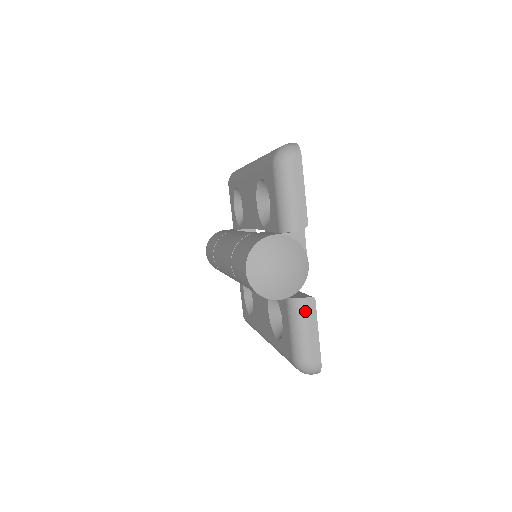
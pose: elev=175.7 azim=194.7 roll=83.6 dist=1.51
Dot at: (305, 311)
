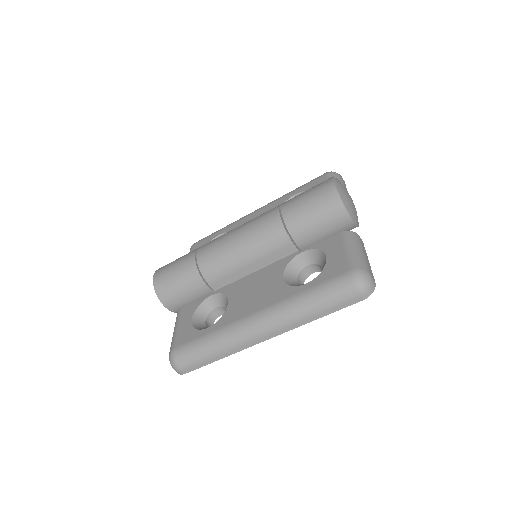
Dot at: (360, 242)
